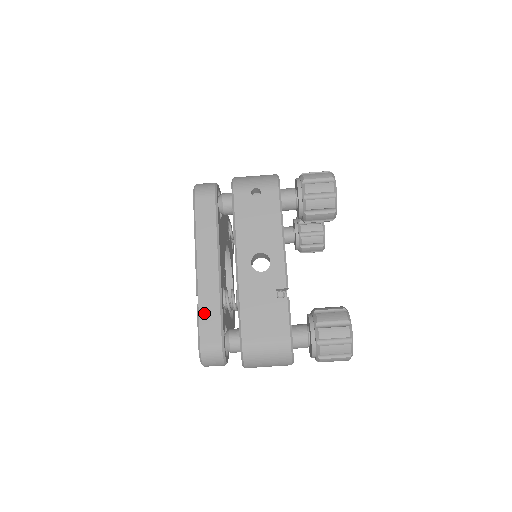
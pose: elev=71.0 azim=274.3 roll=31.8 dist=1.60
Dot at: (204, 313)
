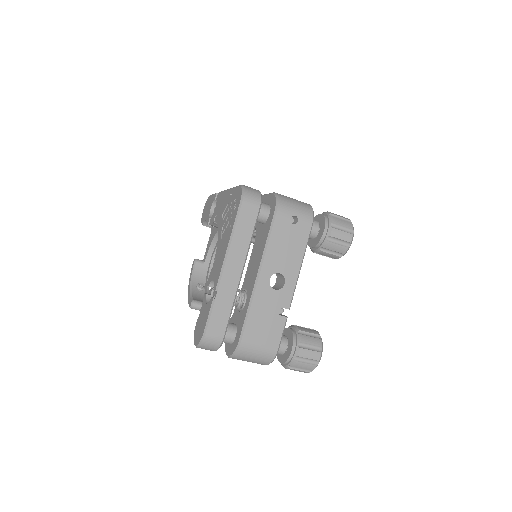
Dot at: (217, 308)
